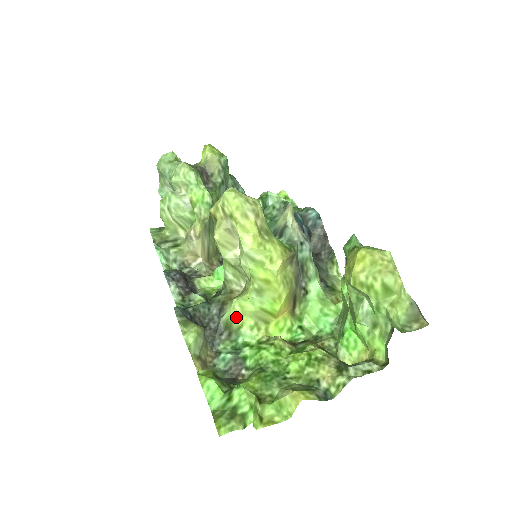
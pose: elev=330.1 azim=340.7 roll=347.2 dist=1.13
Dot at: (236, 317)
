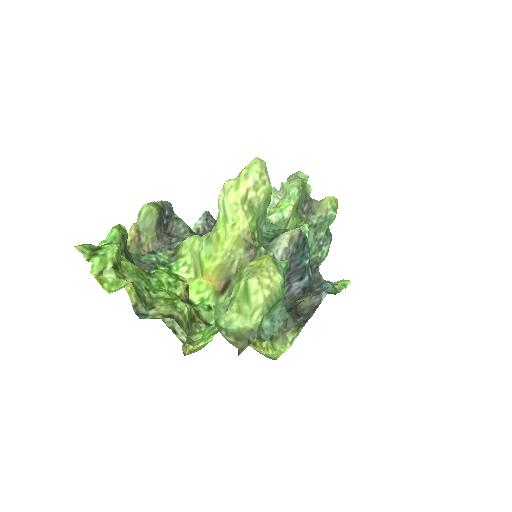
Dot at: (186, 246)
